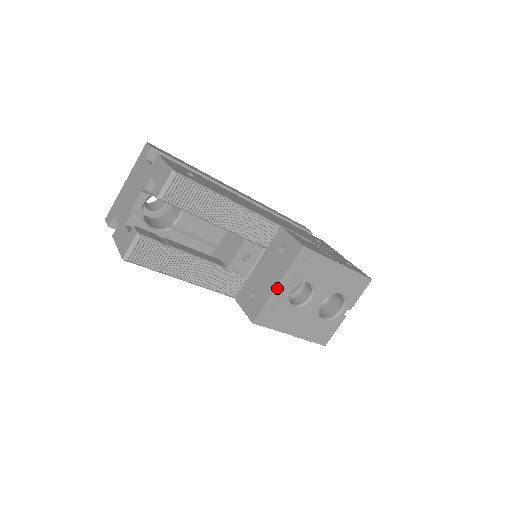
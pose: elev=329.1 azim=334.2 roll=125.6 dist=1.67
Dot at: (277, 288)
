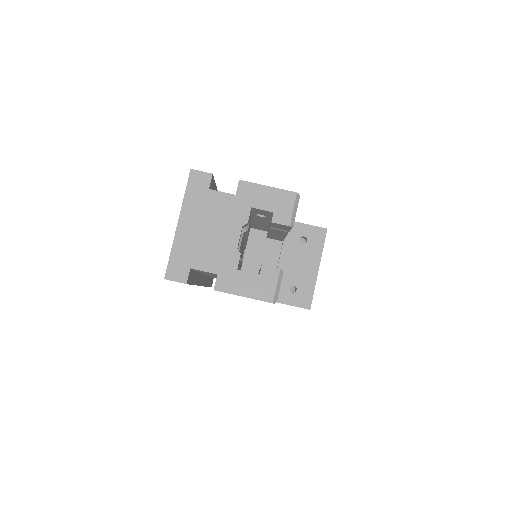
Dot at: occluded
